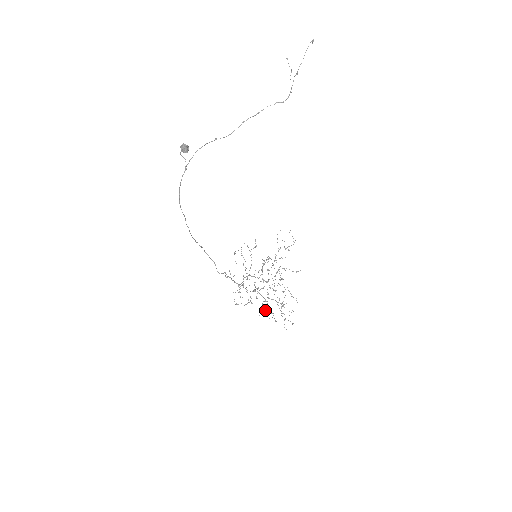
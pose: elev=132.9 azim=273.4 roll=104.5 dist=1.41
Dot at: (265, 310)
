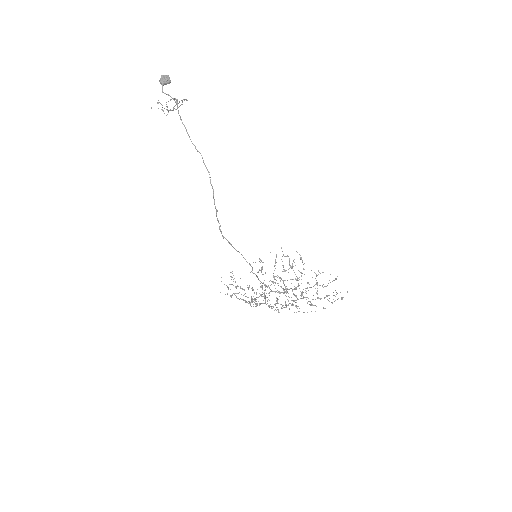
Dot at: (317, 282)
